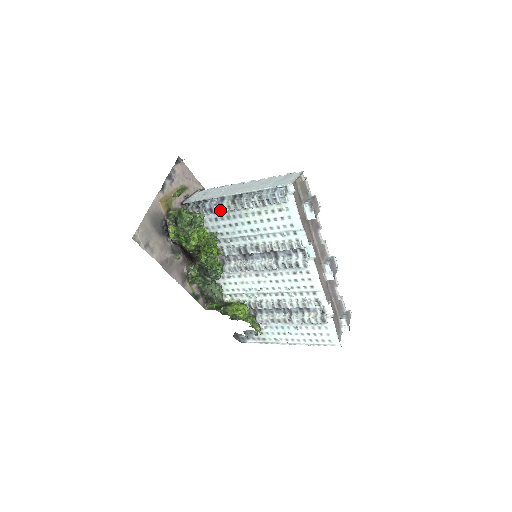
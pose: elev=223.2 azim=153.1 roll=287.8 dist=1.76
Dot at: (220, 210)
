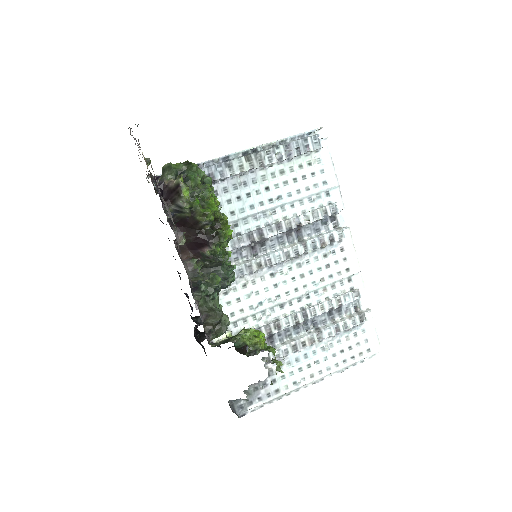
Dot at: (227, 174)
